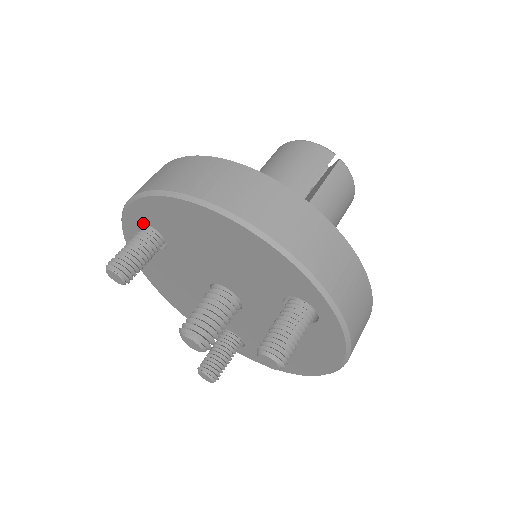
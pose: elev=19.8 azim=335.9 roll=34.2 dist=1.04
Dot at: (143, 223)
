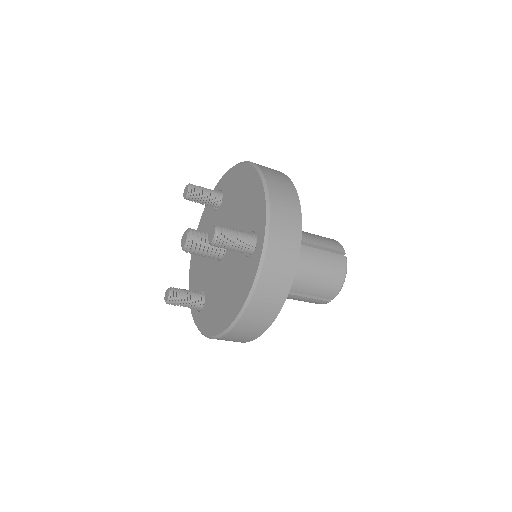
Dot at: occluded
